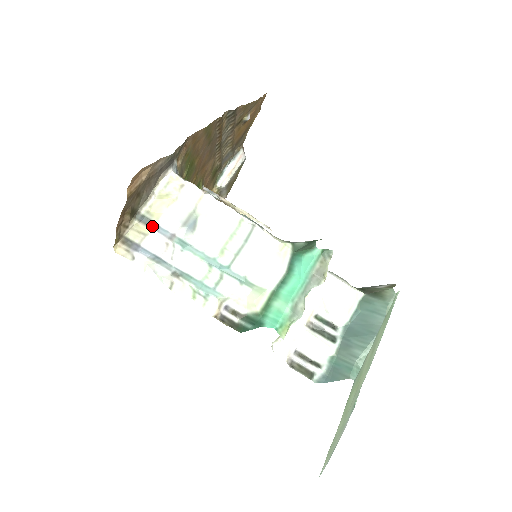
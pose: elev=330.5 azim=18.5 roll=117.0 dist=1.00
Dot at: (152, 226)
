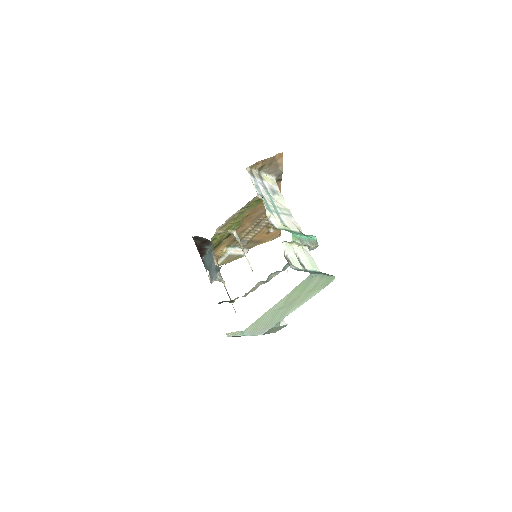
Dot at: (261, 179)
